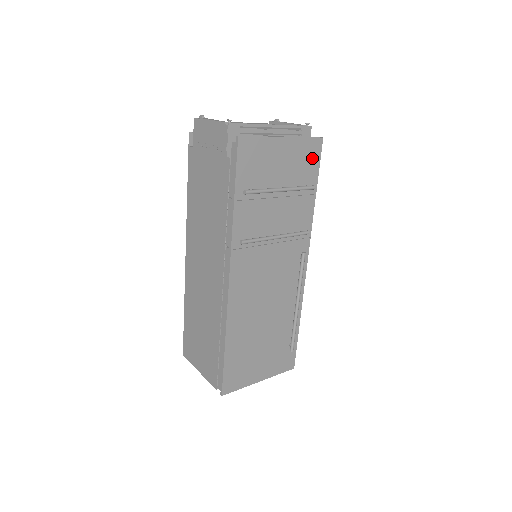
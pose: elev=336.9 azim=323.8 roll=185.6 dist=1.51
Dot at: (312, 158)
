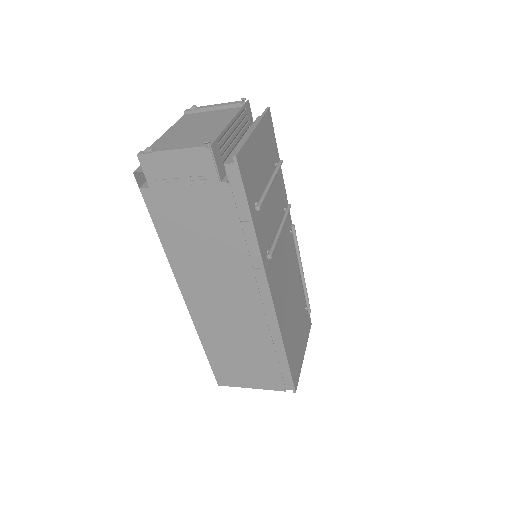
Dot at: (270, 134)
